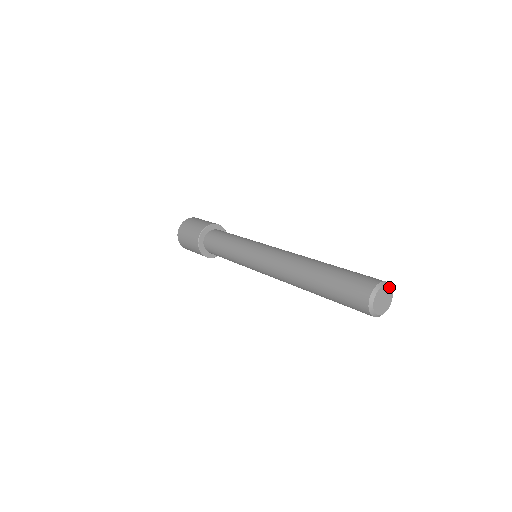
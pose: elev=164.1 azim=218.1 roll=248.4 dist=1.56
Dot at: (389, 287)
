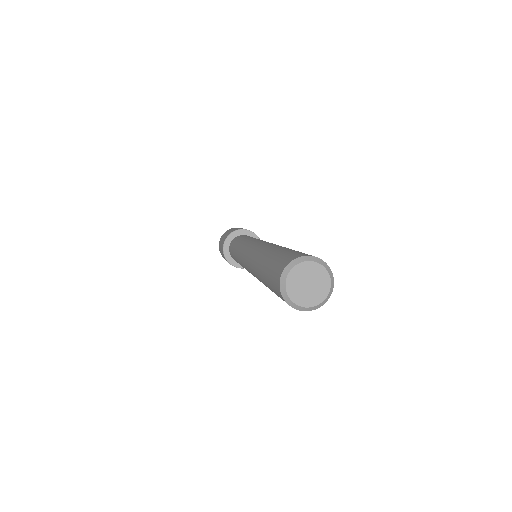
Dot at: (304, 262)
